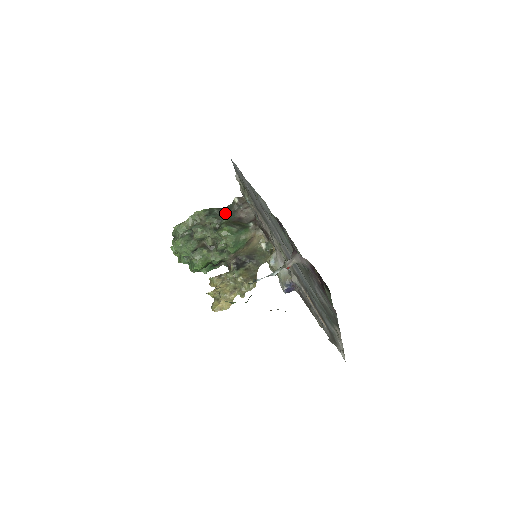
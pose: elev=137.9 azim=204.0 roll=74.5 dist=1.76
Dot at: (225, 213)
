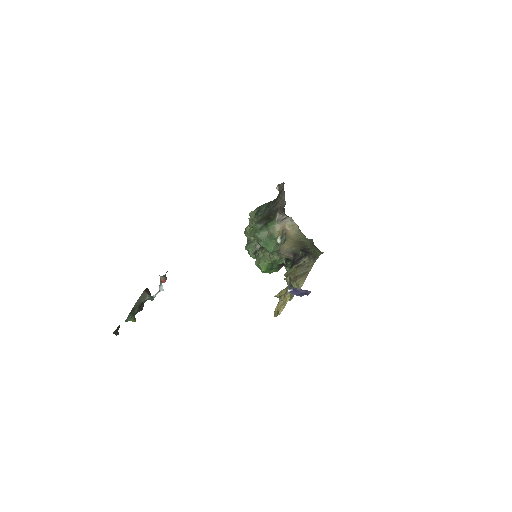
Dot at: (270, 207)
